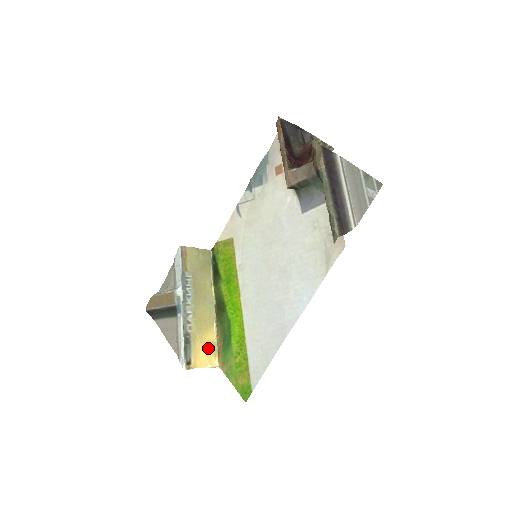
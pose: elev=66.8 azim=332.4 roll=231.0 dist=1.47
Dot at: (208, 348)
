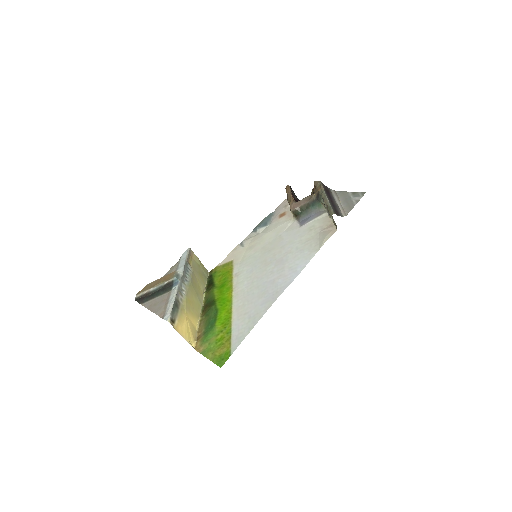
Dot at: (190, 328)
